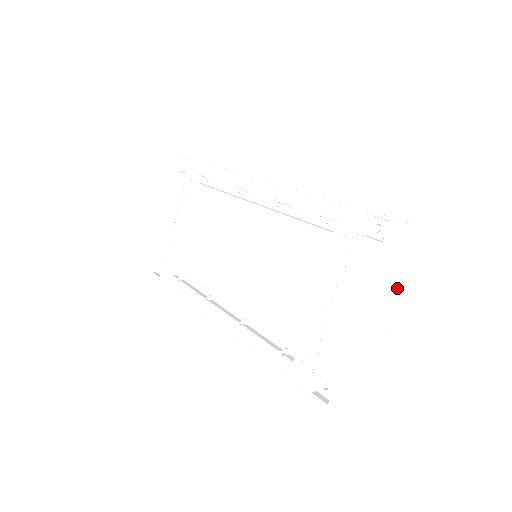
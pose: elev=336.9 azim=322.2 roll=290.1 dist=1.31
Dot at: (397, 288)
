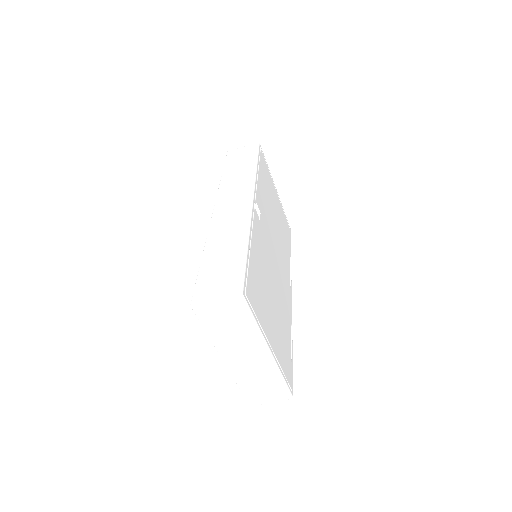
Dot at: (253, 336)
